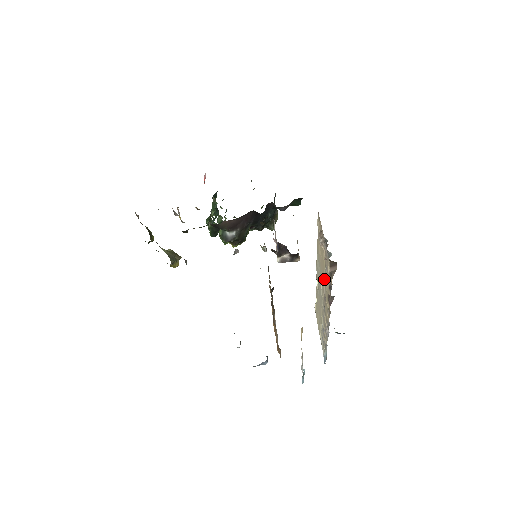
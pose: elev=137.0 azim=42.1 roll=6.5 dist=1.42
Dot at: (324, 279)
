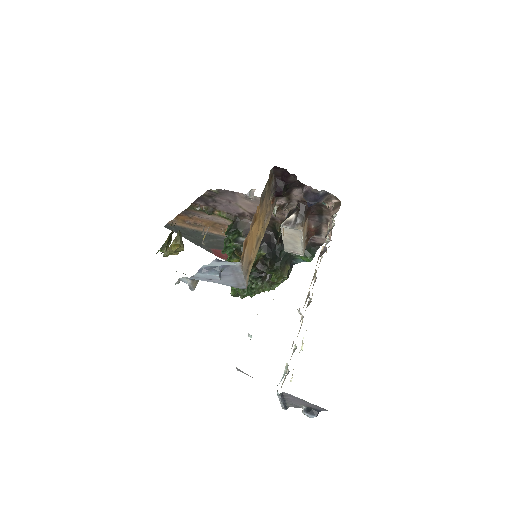
Dot at: occluded
